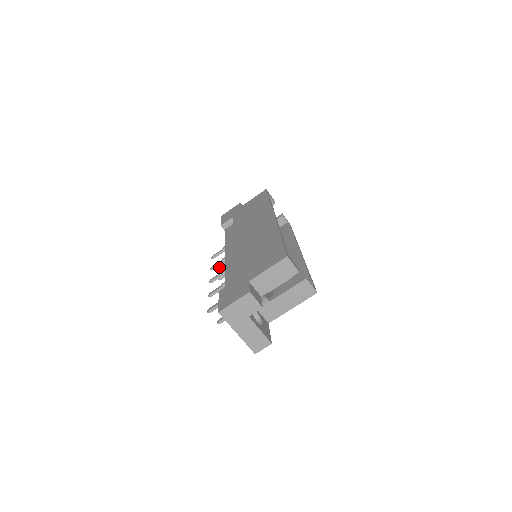
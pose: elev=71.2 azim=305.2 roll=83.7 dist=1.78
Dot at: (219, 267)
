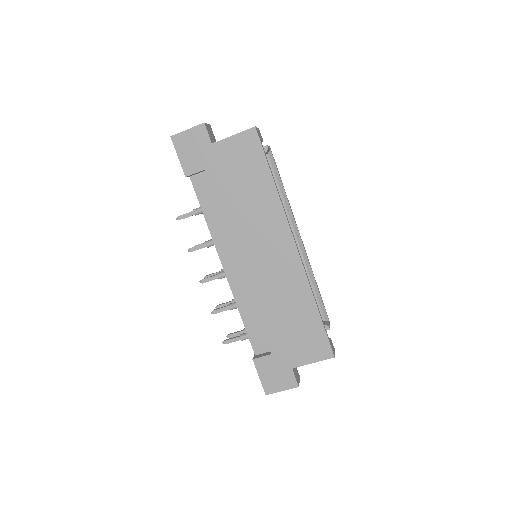
Dot at: occluded
